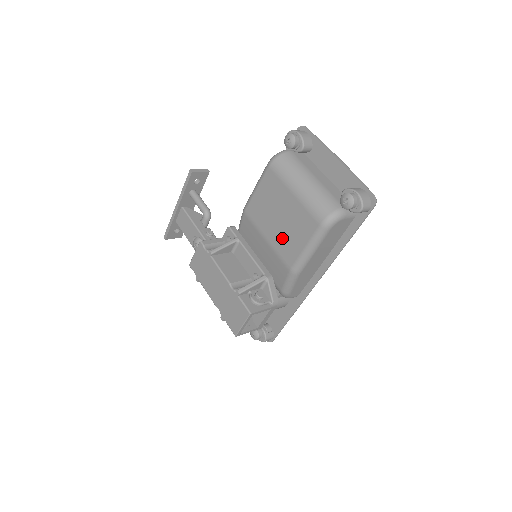
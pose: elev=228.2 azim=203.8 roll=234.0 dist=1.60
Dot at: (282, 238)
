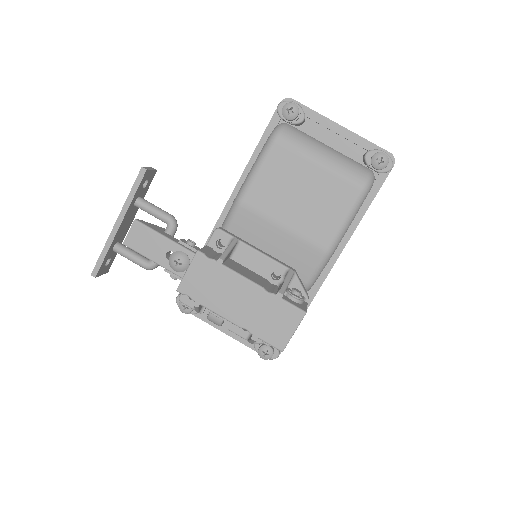
Dot at: (308, 219)
